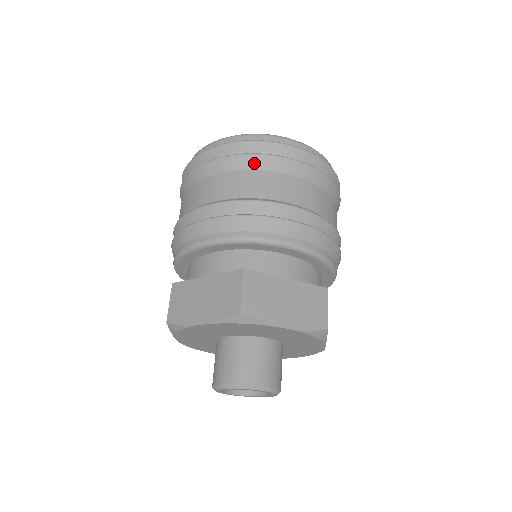
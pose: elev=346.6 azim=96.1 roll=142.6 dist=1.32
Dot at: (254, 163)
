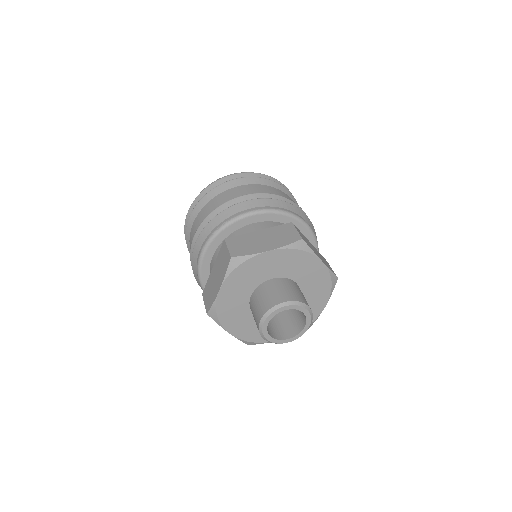
Dot at: (269, 184)
